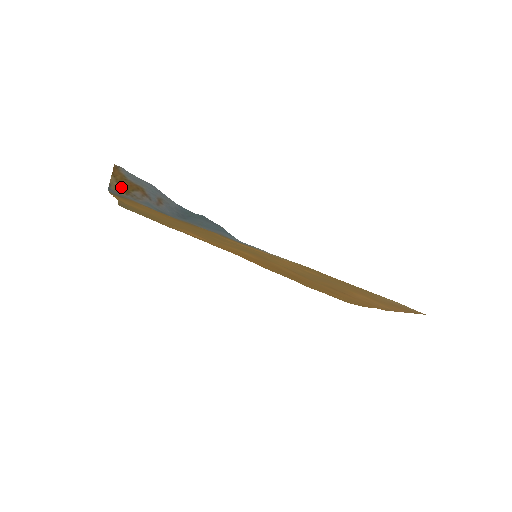
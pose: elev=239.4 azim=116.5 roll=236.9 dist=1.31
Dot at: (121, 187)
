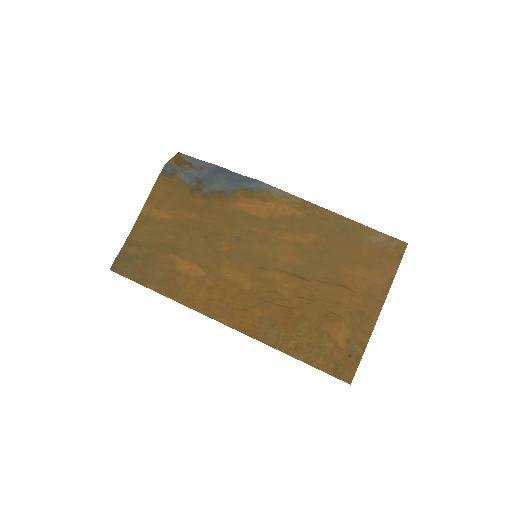
Dot at: (176, 162)
